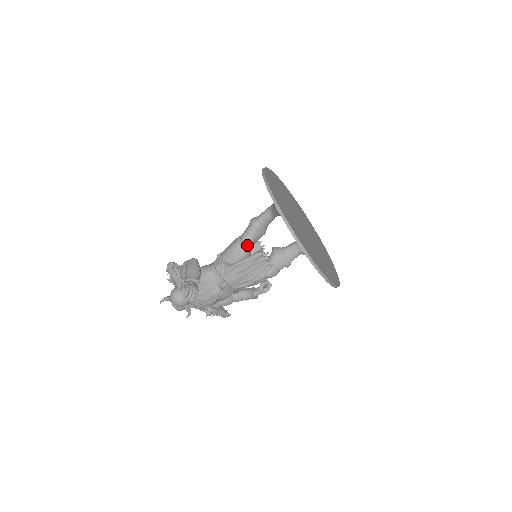
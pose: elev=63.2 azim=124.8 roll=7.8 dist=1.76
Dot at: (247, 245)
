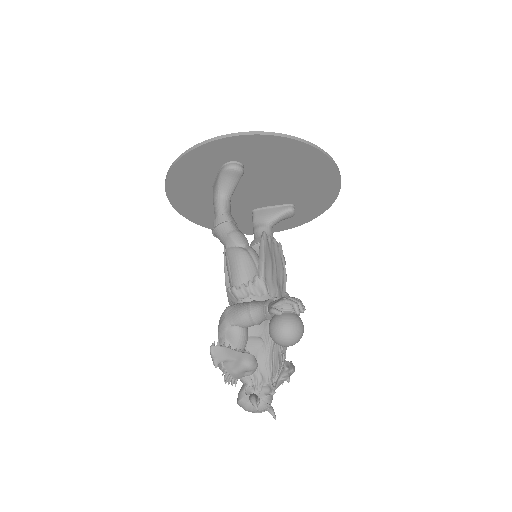
Dot at: (246, 242)
